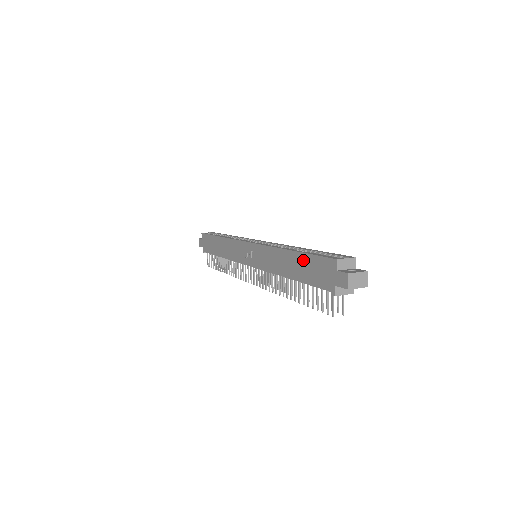
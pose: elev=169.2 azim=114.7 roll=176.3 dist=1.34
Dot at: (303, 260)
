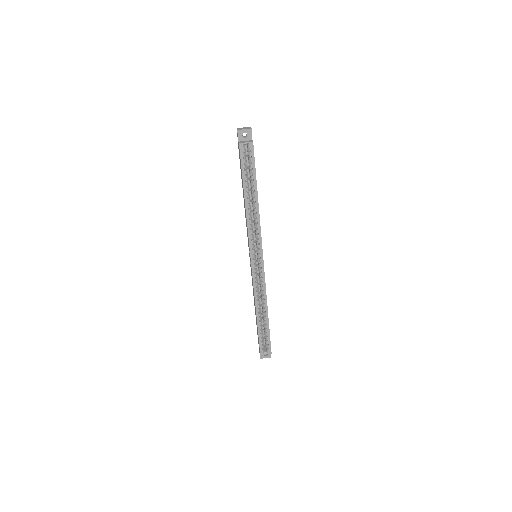
Dot at: (257, 327)
